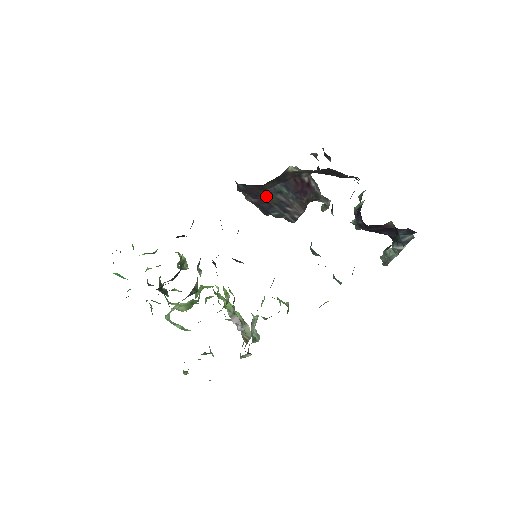
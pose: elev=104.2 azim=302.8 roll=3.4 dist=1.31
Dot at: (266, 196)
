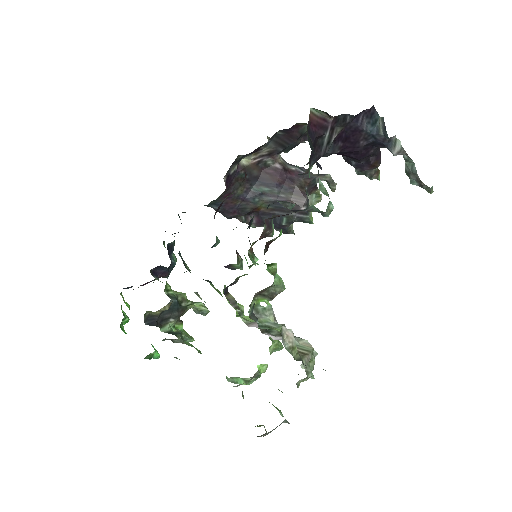
Dot at: (252, 205)
